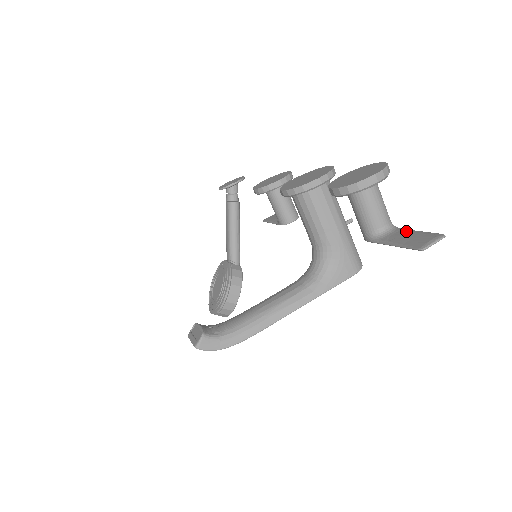
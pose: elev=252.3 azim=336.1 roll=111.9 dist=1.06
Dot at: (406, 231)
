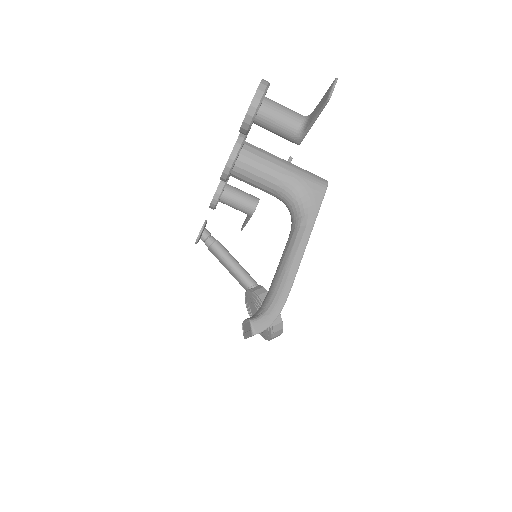
Dot at: occluded
